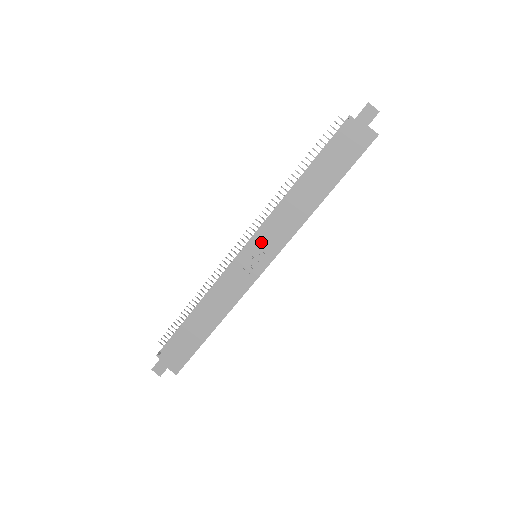
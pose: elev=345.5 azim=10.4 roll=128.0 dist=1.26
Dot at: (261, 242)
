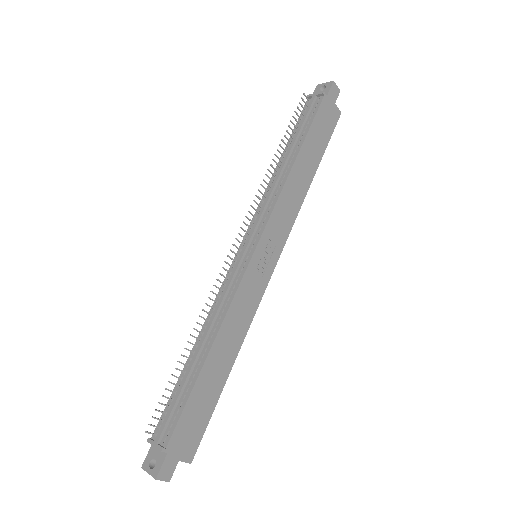
Dot at: (270, 235)
